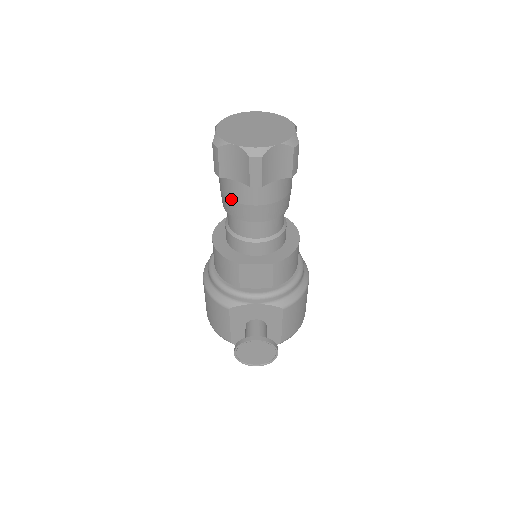
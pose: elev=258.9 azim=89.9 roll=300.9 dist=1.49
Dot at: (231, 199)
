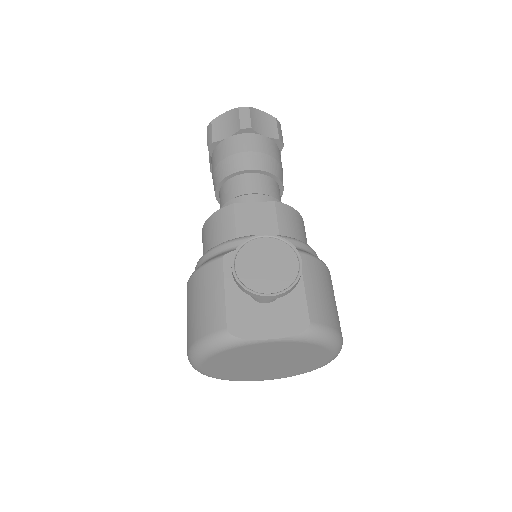
Dot at: (223, 158)
